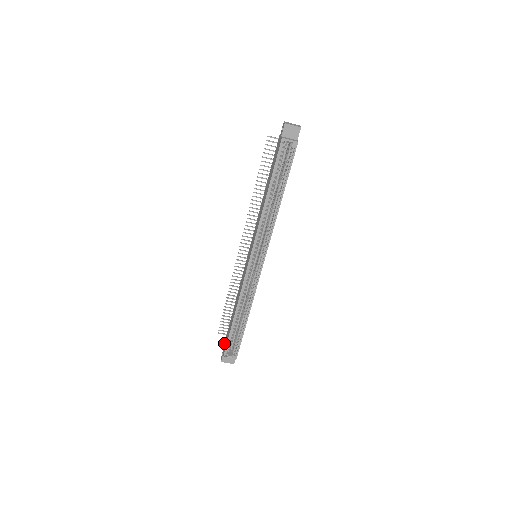
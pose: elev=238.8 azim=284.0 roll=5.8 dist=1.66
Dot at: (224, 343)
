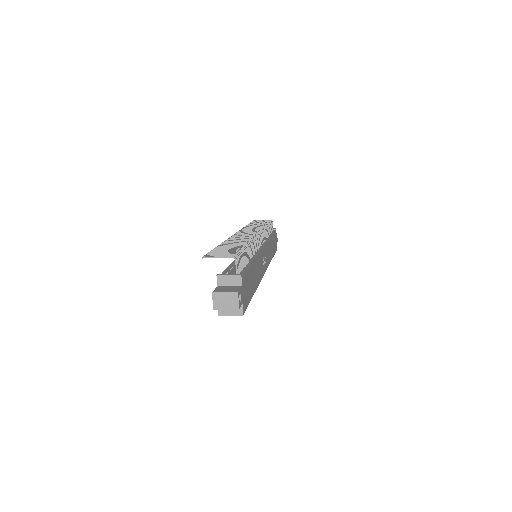
Dot at: occluded
